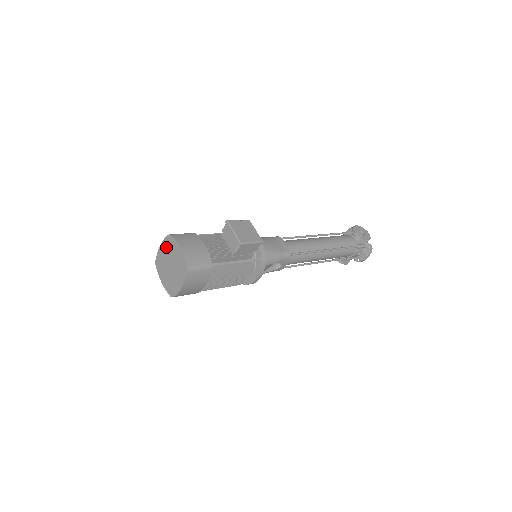
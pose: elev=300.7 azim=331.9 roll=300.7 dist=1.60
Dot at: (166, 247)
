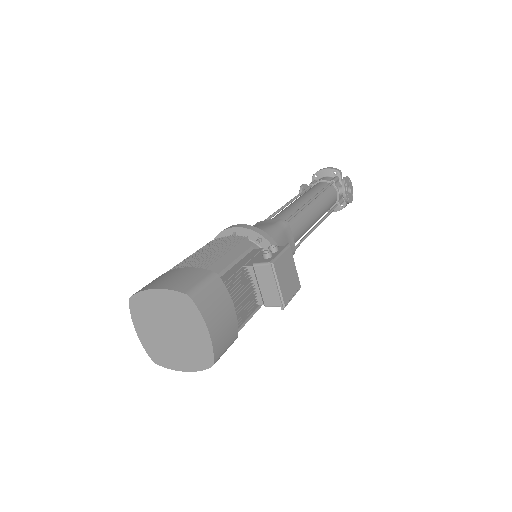
Dot at: (171, 304)
